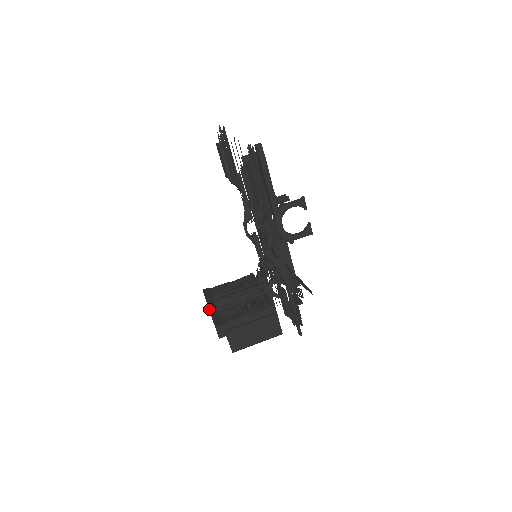
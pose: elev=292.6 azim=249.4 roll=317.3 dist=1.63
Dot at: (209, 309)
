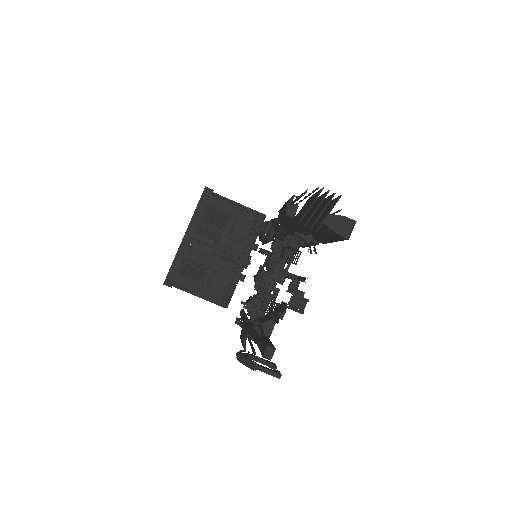
Dot at: (181, 242)
